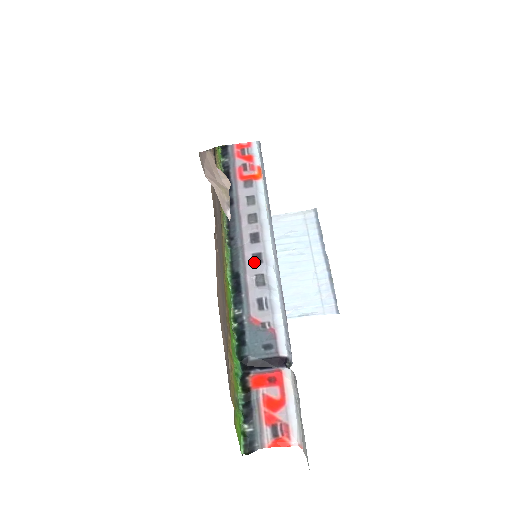
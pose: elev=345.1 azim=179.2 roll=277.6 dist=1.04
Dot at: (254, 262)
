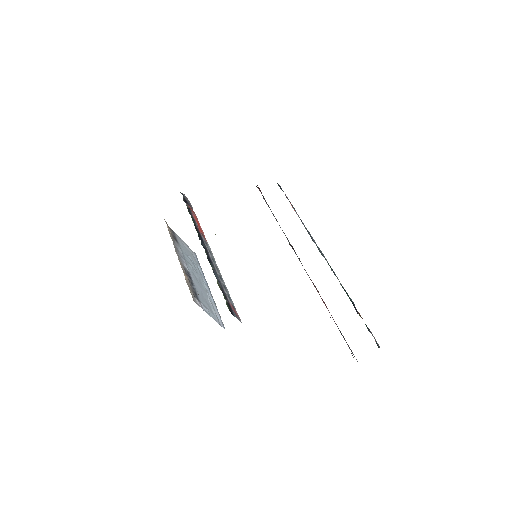
Dot at: occluded
